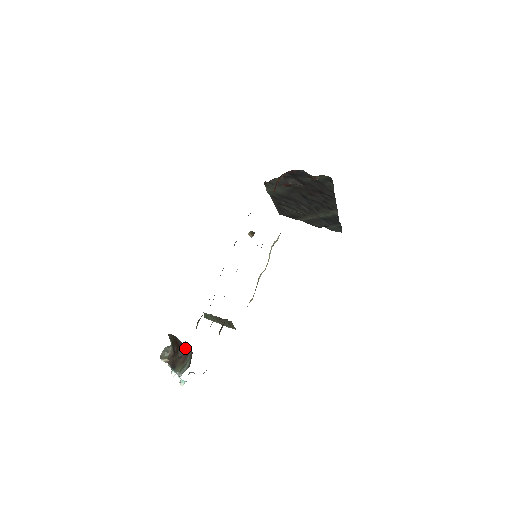
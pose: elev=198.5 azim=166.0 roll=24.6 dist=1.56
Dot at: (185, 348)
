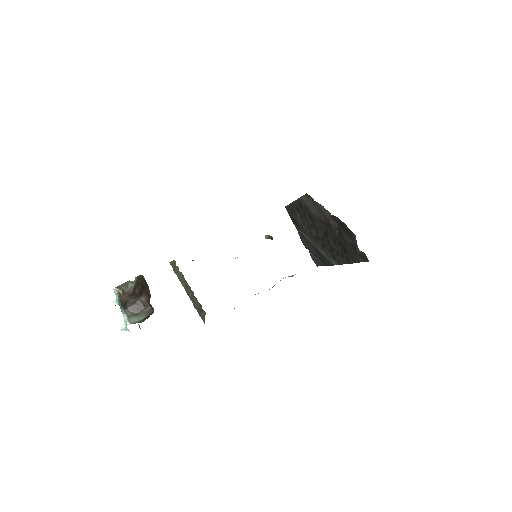
Dot at: (149, 302)
